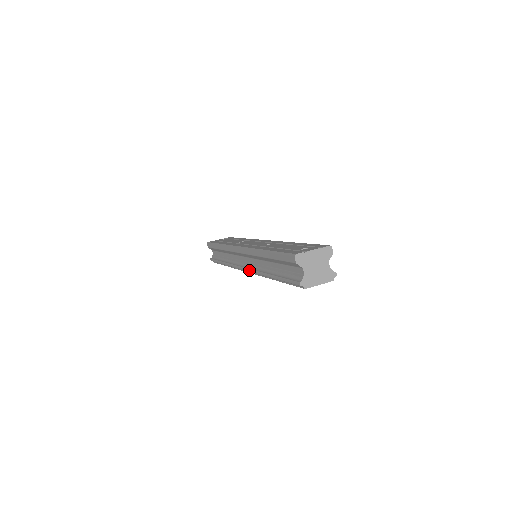
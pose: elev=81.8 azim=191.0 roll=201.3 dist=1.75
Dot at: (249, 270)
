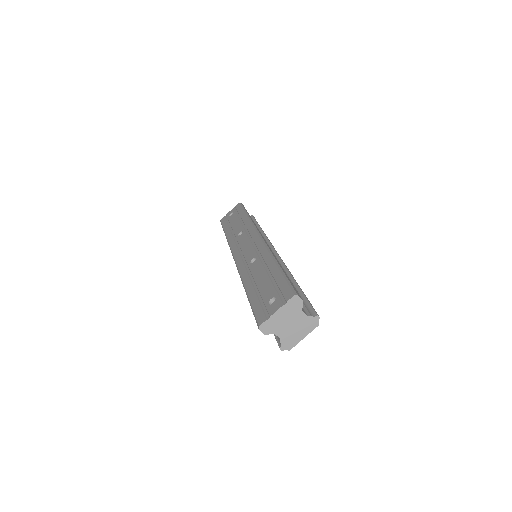
Dot at: occluded
